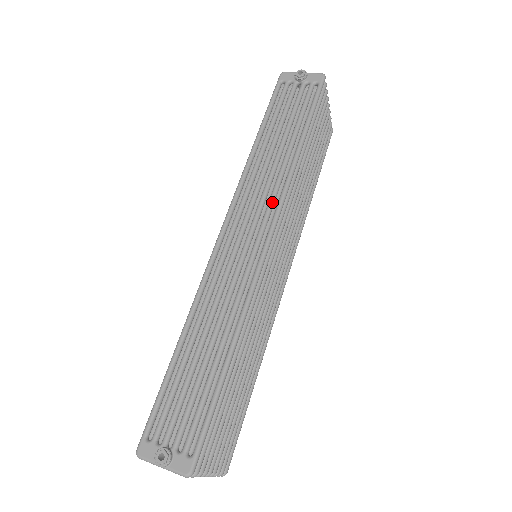
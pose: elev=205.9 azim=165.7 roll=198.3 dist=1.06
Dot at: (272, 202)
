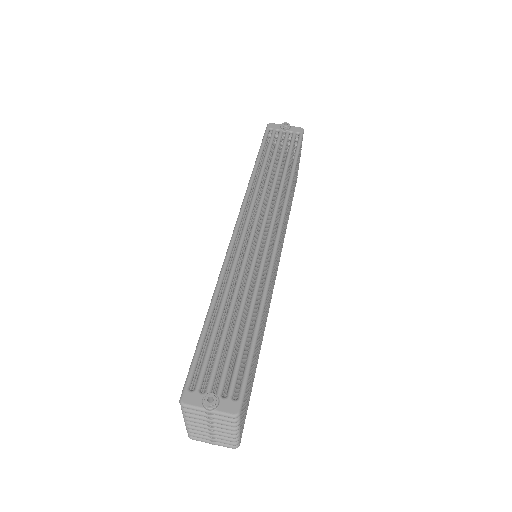
Dot at: (277, 208)
